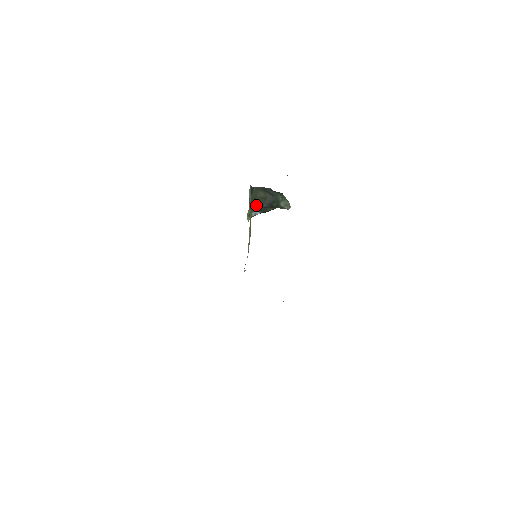
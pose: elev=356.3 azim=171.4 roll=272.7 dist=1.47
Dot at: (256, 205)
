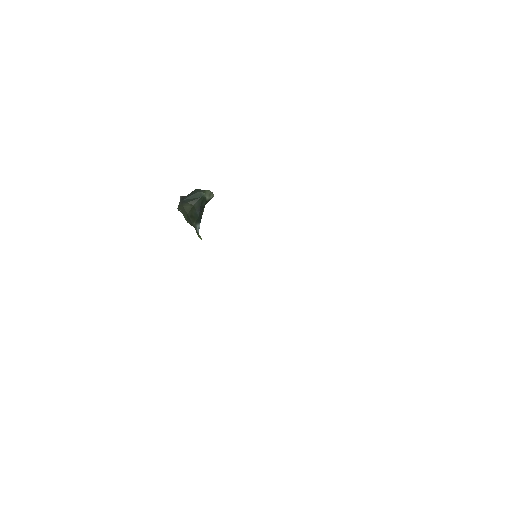
Dot at: (193, 221)
